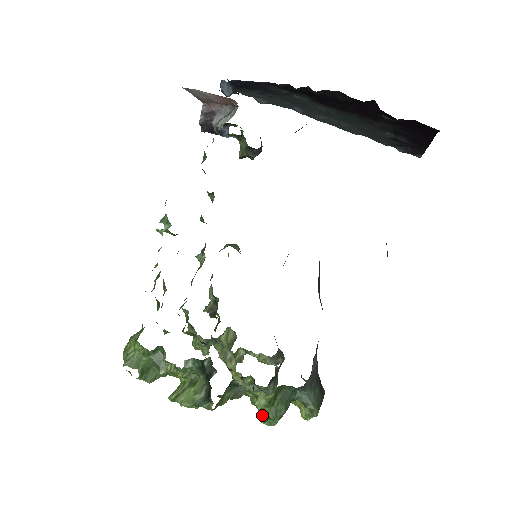
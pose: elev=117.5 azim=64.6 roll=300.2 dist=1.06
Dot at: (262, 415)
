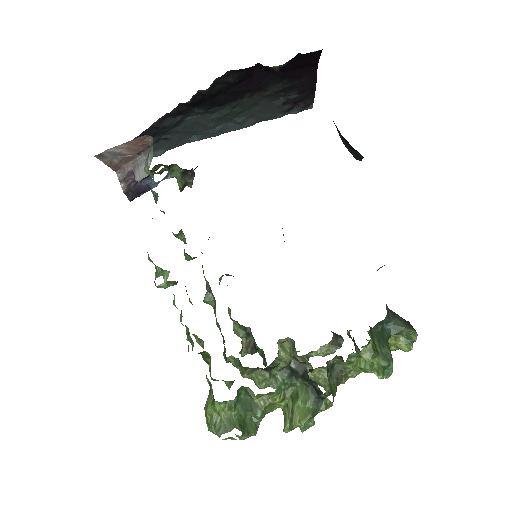
Dot at: (376, 371)
